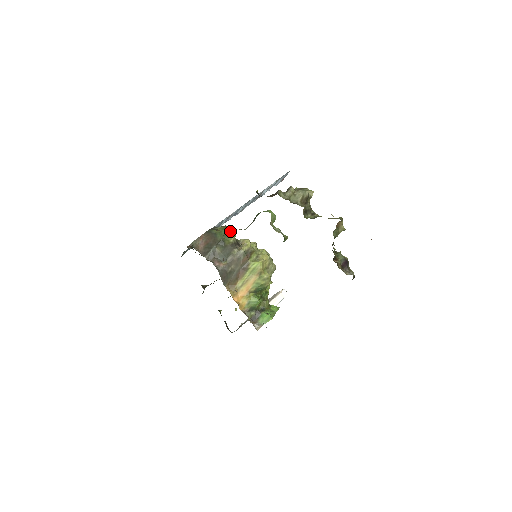
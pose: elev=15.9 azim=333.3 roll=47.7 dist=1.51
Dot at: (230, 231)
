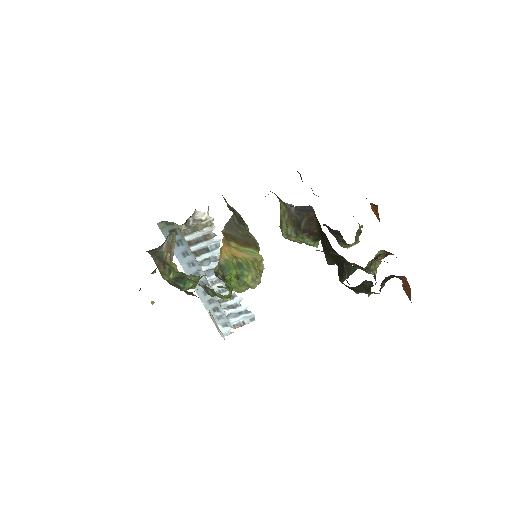
Dot at: (248, 228)
